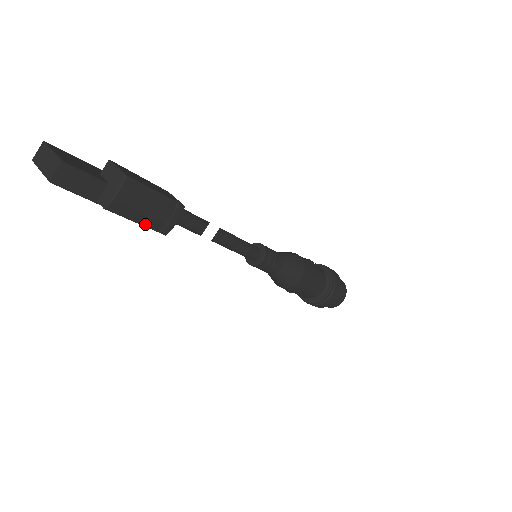
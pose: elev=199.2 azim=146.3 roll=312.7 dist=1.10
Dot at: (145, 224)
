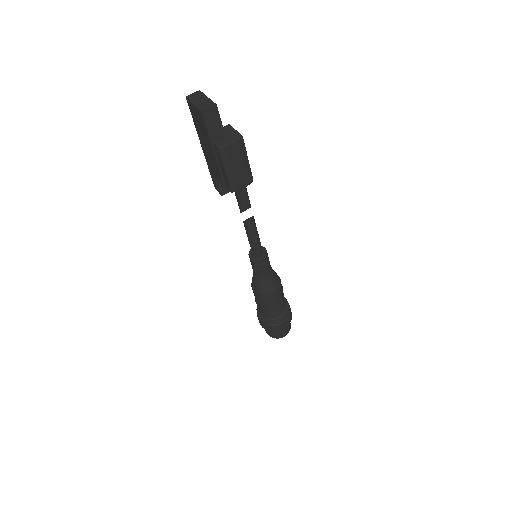
Dot at: (228, 175)
